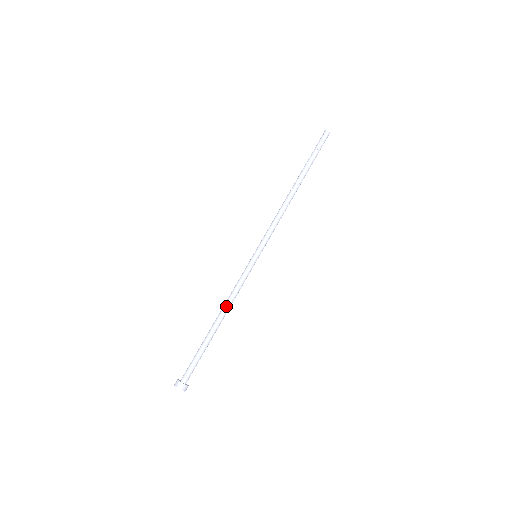
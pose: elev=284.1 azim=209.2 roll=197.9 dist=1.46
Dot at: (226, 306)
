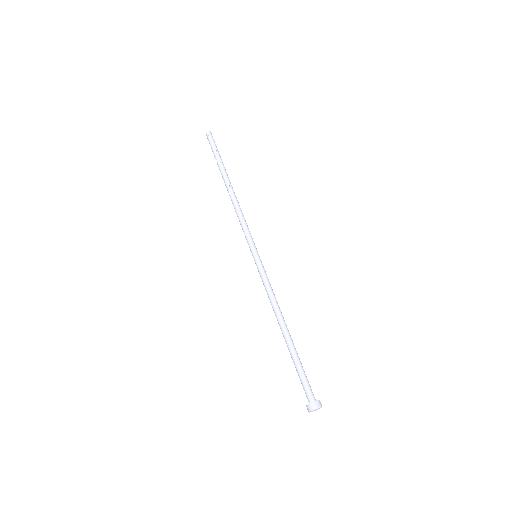
Dot at: (279, 310)
